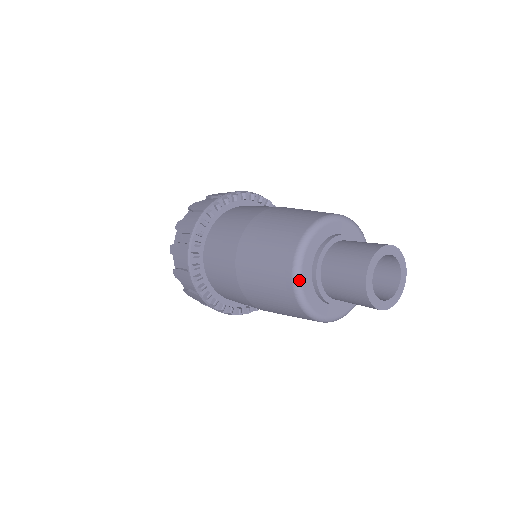
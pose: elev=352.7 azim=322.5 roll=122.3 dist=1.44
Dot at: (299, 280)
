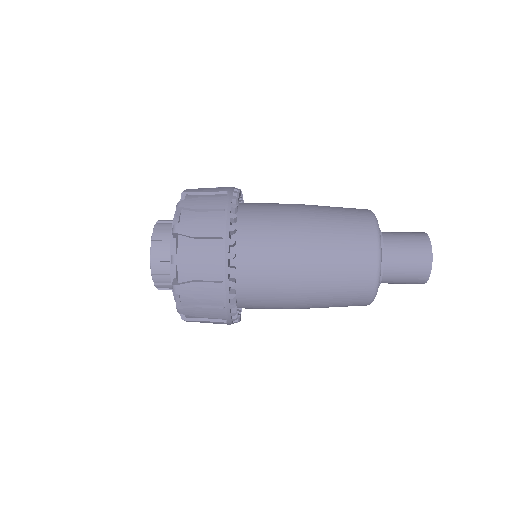
Dot at: occluded
